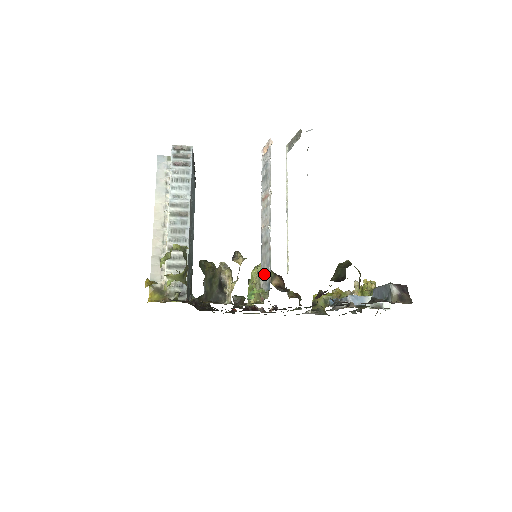
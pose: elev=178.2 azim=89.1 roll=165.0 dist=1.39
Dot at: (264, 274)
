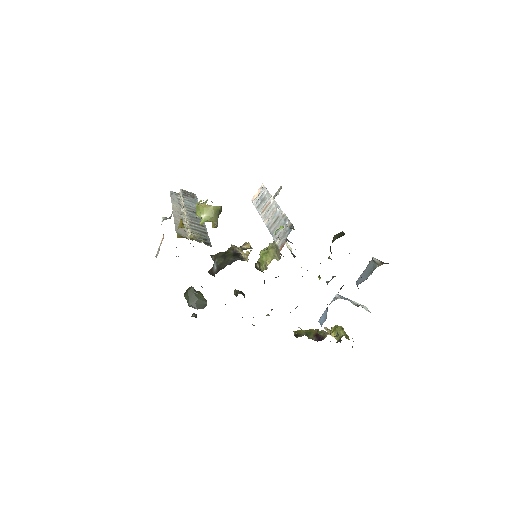
Dot at: (280, 233)
